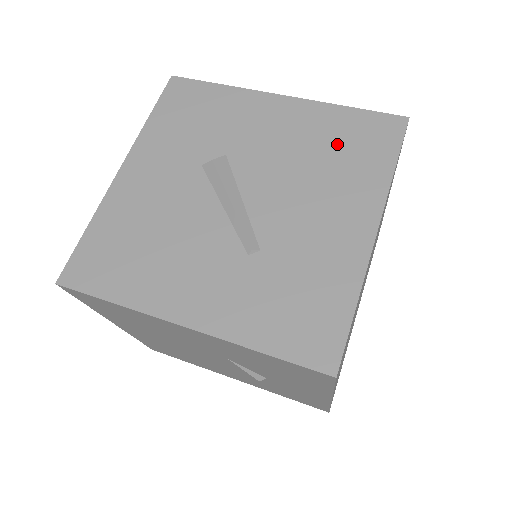
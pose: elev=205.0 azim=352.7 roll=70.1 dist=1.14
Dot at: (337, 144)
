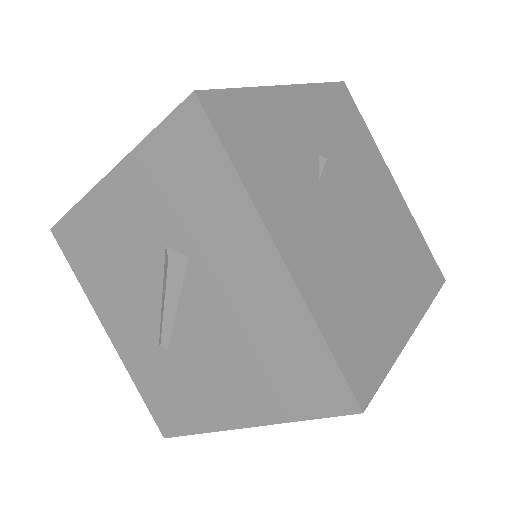
Dot at: (278, 355)
